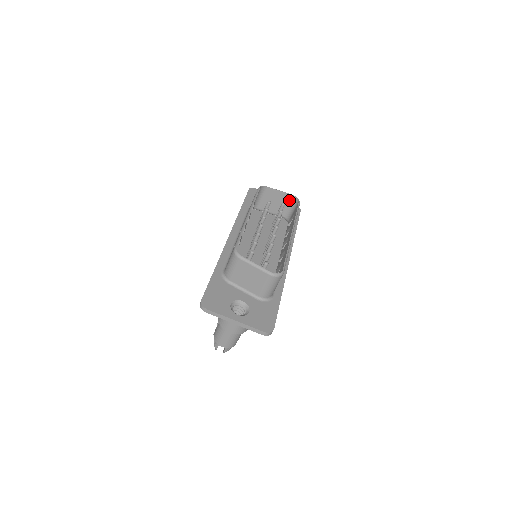
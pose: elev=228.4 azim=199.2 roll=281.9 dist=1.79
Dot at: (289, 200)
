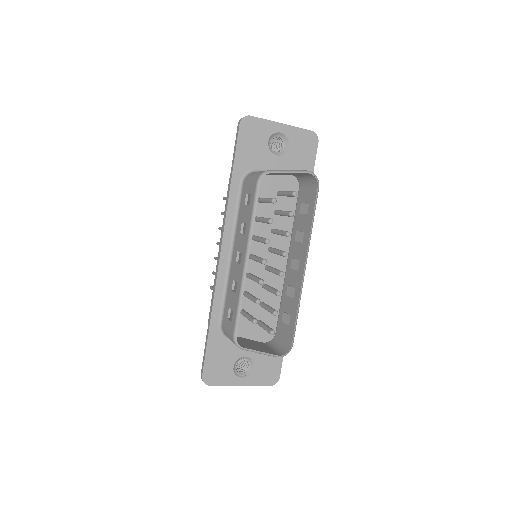
Dot at: occluded
